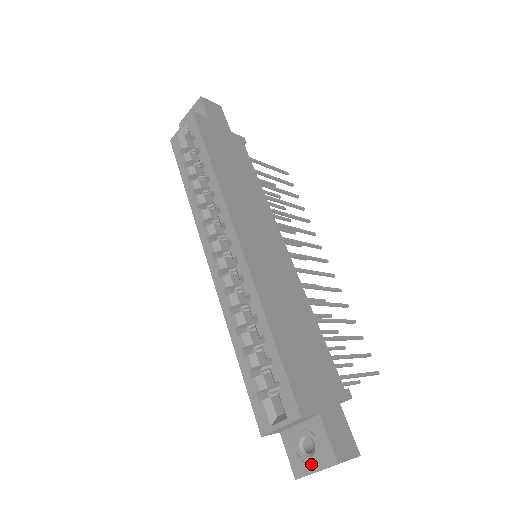
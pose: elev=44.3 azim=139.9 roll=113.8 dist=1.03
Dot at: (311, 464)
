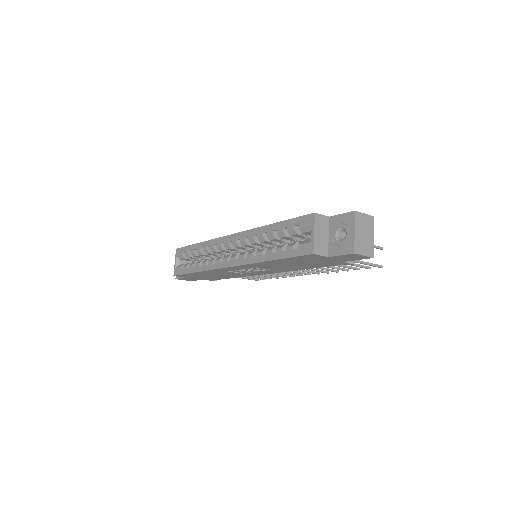
Dot at: (350, 234)
